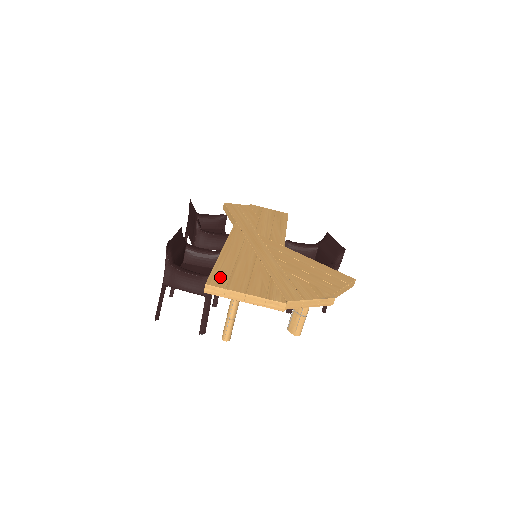
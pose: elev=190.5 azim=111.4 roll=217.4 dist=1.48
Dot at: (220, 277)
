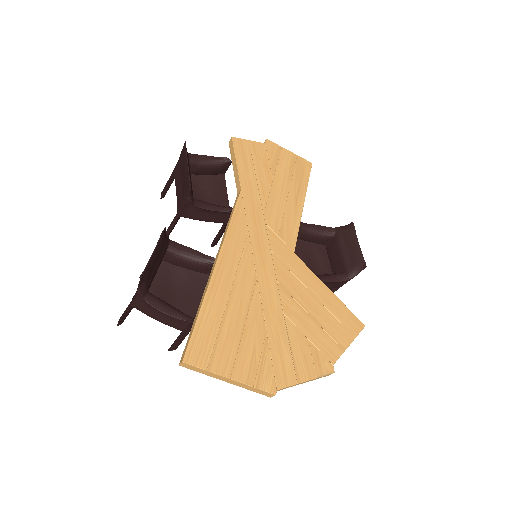
Dot at: (203, 342)
